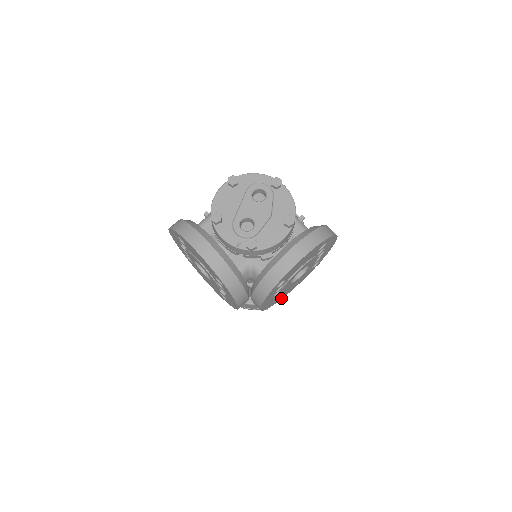
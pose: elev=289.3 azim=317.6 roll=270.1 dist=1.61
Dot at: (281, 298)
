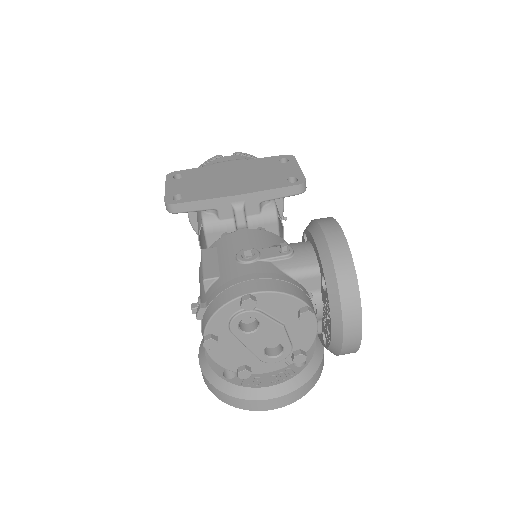
Dot at: occluded
